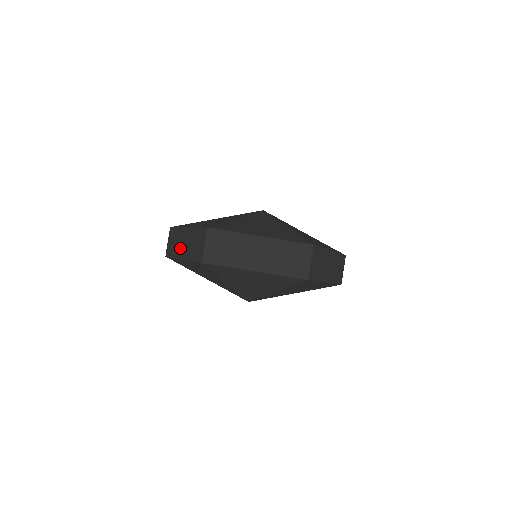
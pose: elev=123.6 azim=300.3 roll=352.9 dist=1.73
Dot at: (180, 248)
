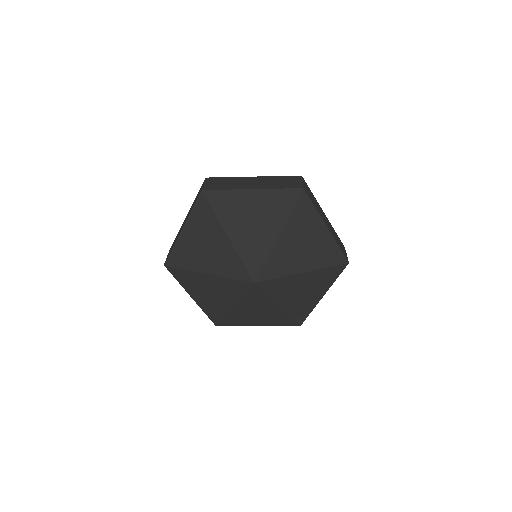
Dot at: occluded
